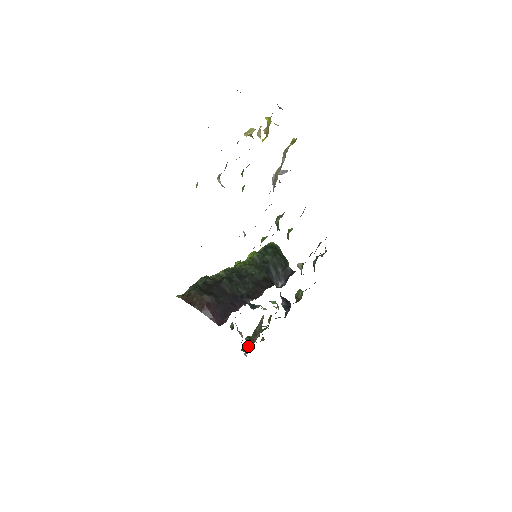
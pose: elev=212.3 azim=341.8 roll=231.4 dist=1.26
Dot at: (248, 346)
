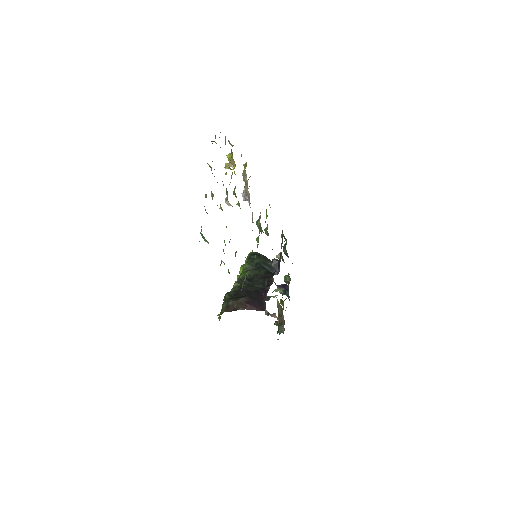
Dot at: (281, 326)
